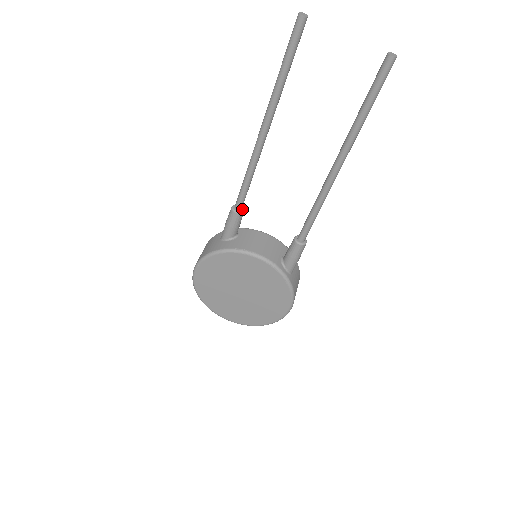
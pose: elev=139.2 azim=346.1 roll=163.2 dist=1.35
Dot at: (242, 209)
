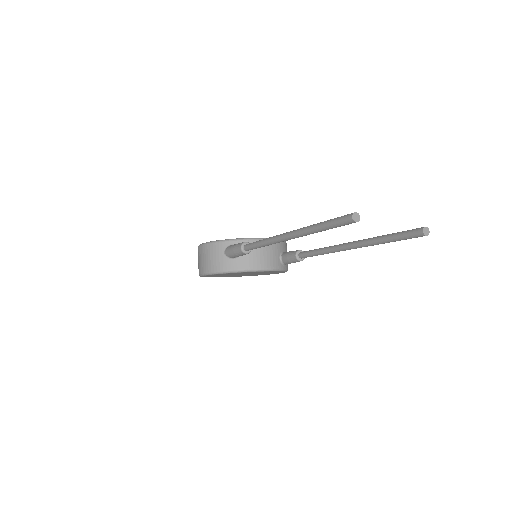
Dot at: occluded
